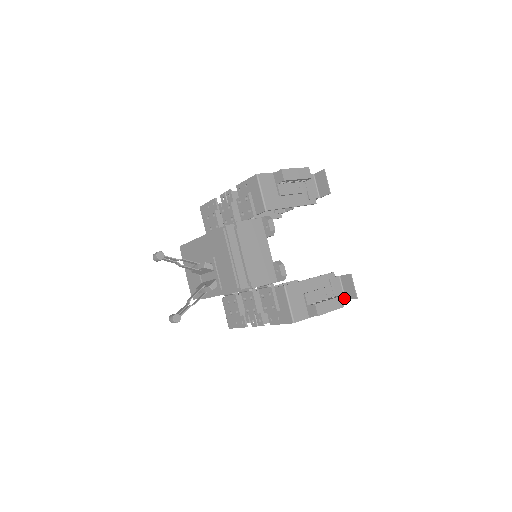
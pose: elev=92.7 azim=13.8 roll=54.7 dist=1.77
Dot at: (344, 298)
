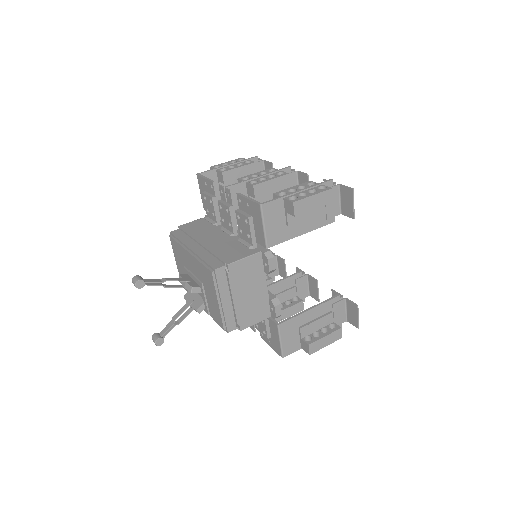
Dot at: (346, 319)
